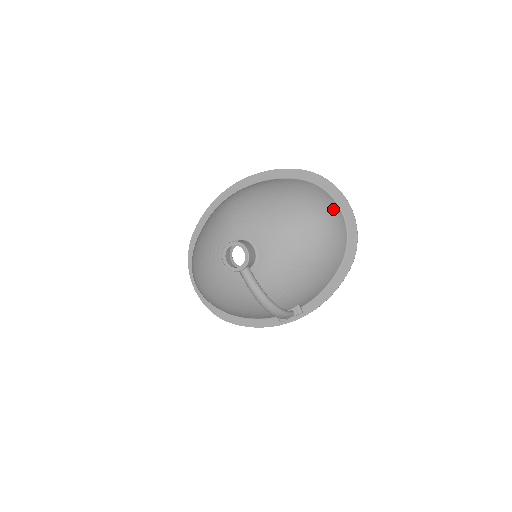
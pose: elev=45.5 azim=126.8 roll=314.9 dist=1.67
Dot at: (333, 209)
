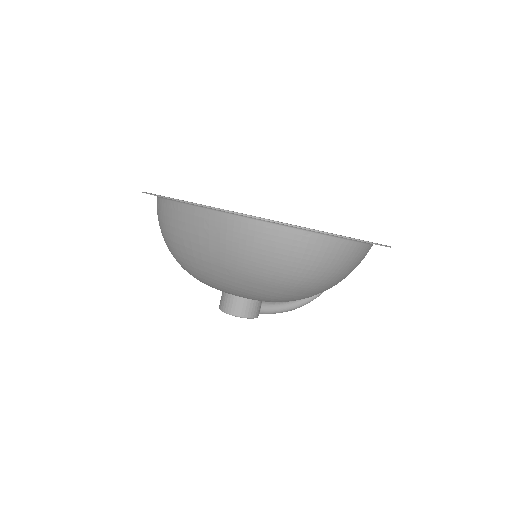
Dot at: (312, 255)
